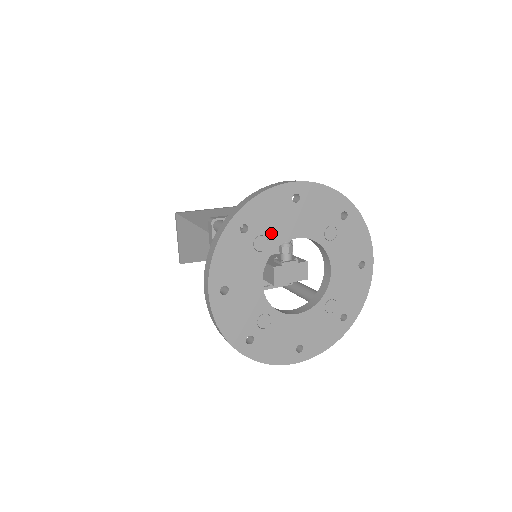
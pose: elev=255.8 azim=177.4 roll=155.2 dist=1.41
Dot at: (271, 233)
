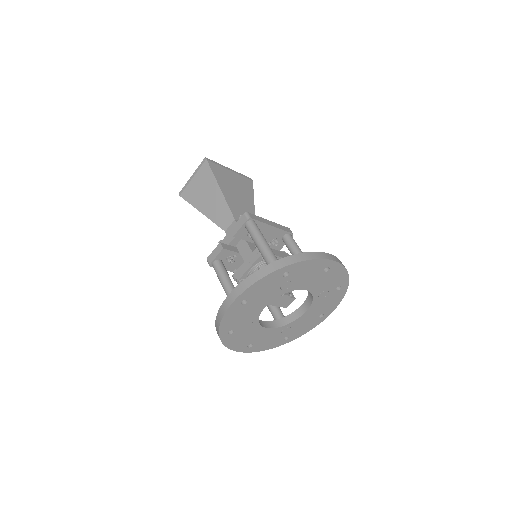
Dot at: (296, 282)
